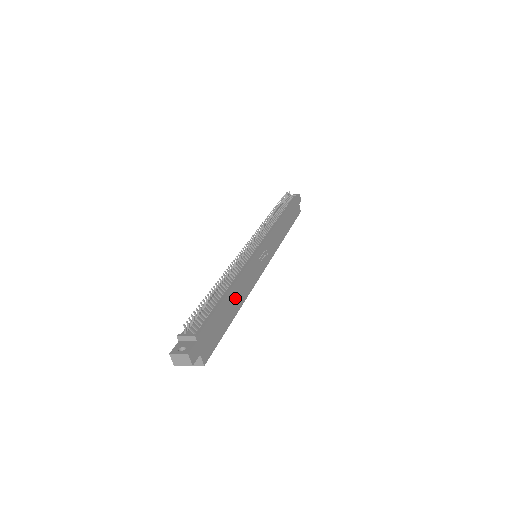
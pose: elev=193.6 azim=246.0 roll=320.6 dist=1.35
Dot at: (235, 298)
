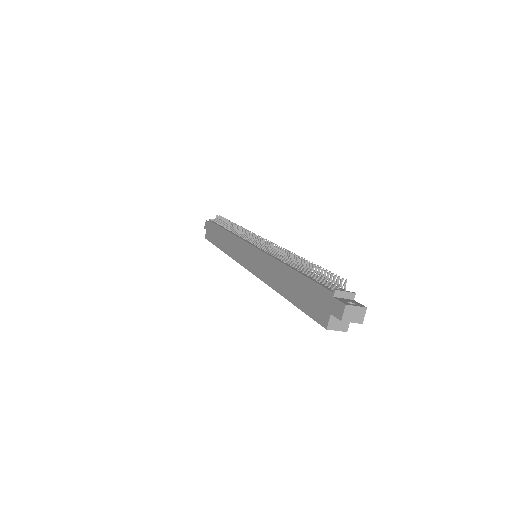
Dot at: occluded
